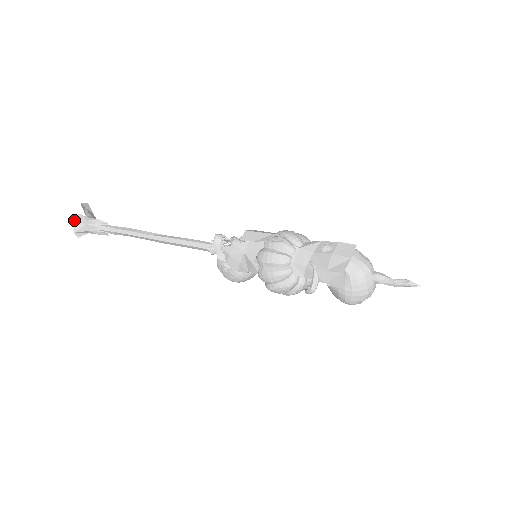
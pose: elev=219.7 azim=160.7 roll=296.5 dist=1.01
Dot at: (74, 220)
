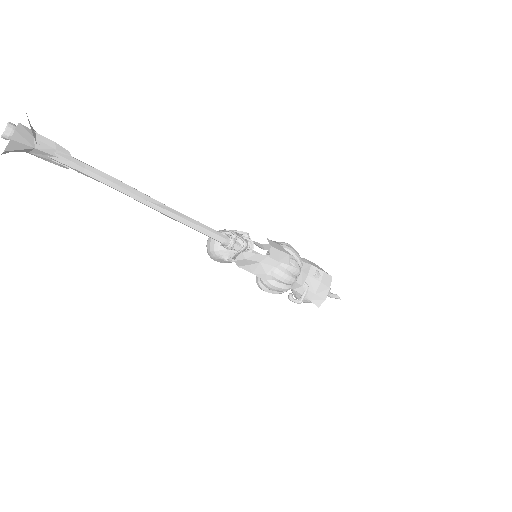
Dot at: (15, 136)
